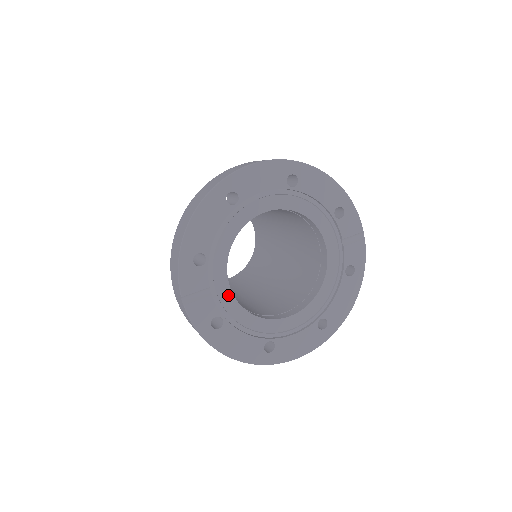
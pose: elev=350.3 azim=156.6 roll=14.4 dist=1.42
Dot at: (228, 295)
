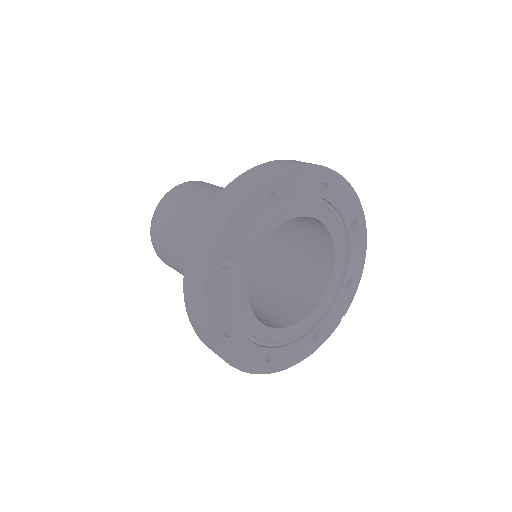
Dot at: (253, 251)
